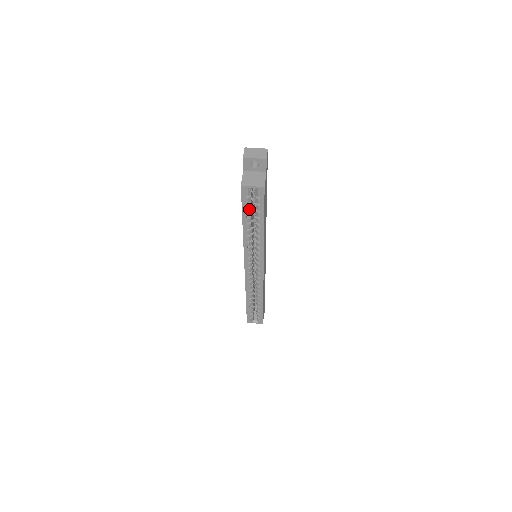
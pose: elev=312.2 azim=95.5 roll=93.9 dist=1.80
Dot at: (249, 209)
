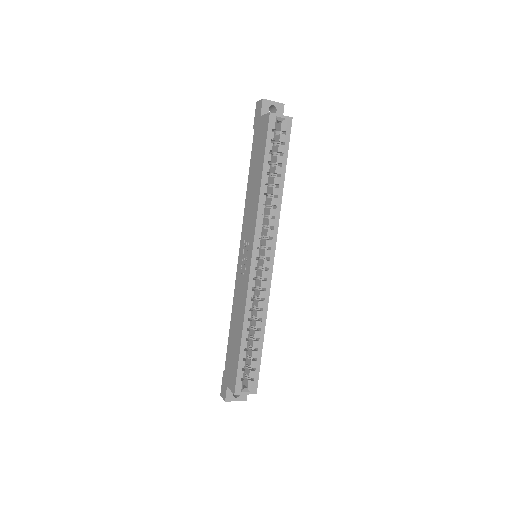
Dot at: (270, 154)
